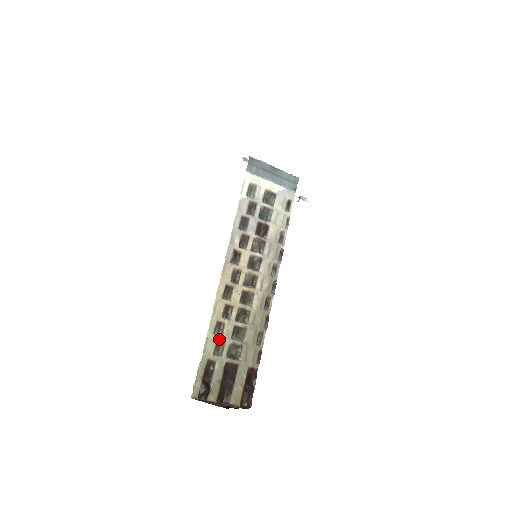
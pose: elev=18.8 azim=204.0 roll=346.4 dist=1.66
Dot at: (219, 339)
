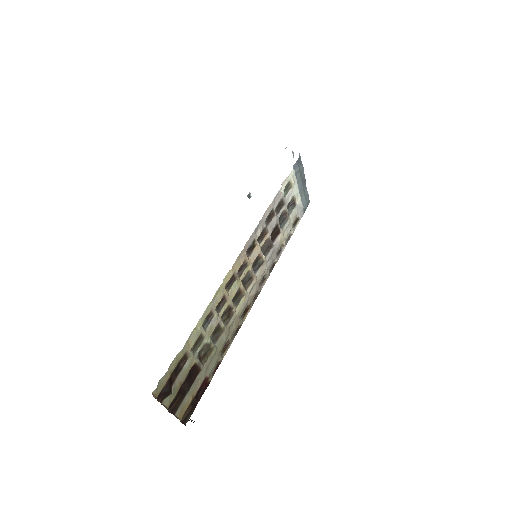
Dot at: (203, 332)
